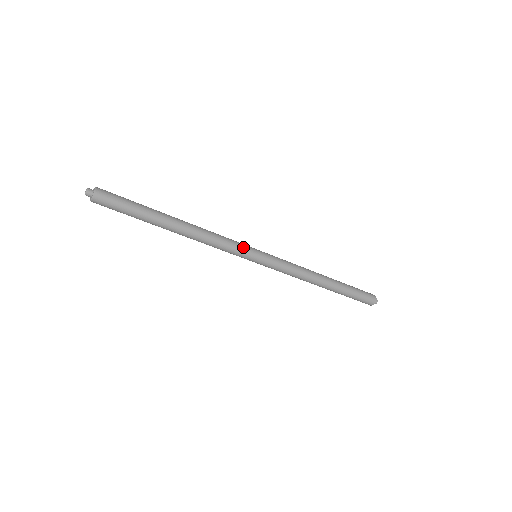
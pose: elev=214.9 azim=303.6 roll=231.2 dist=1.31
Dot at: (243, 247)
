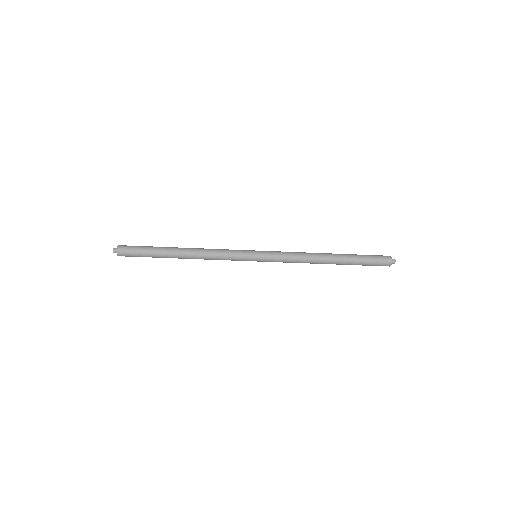
Dot at: (240, 250)
